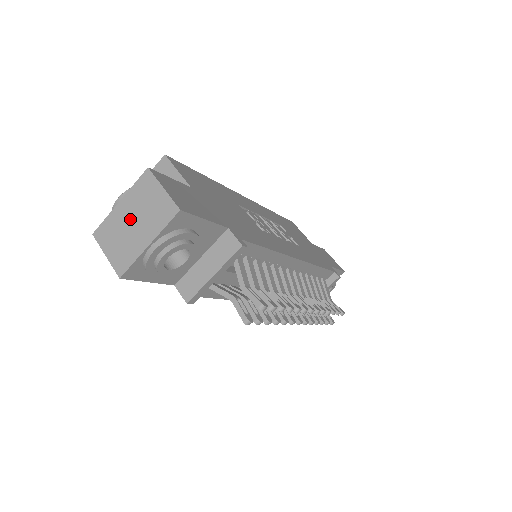
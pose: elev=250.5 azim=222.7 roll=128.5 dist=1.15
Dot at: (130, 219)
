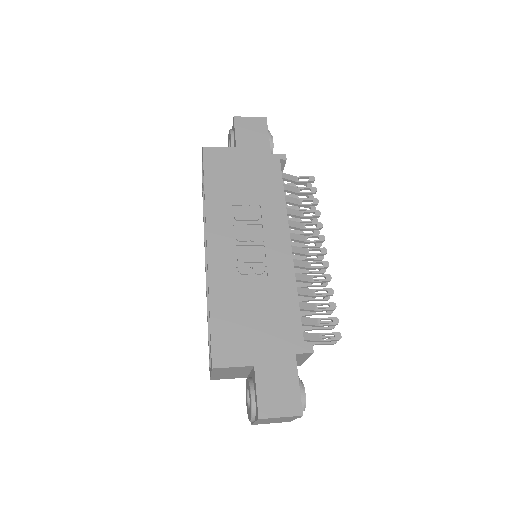
Dot at: (271, 421)
